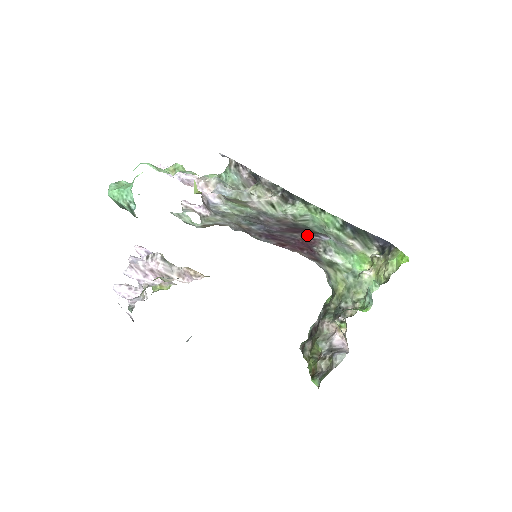
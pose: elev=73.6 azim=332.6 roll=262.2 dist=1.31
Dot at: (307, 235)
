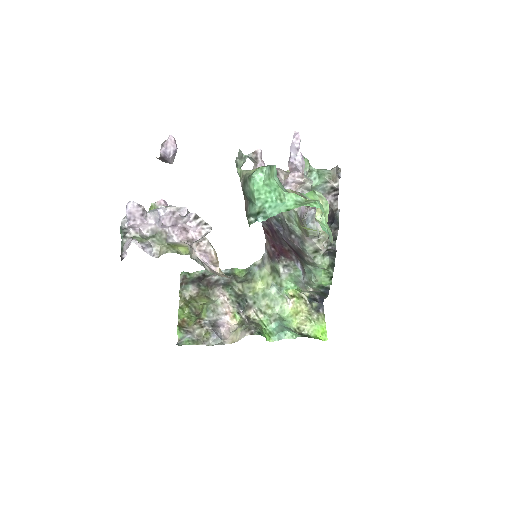
Dot at: (293, 253)
